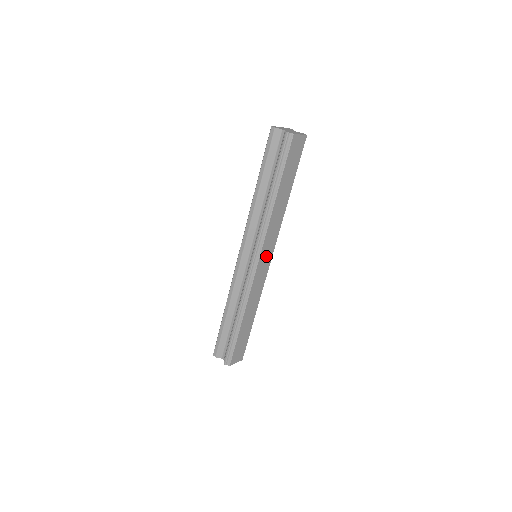
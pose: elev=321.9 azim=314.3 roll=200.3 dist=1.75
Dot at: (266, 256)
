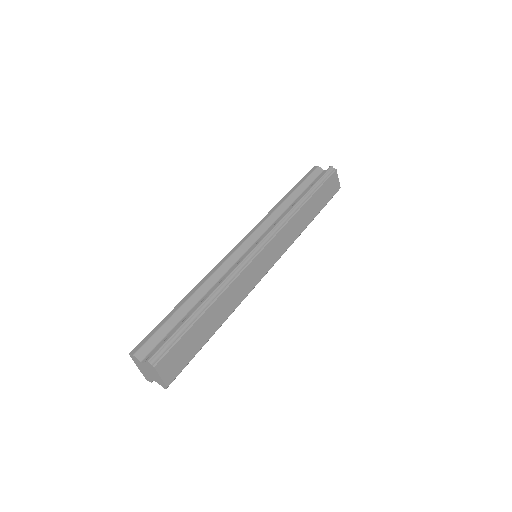
Dot at: (271, 254)
